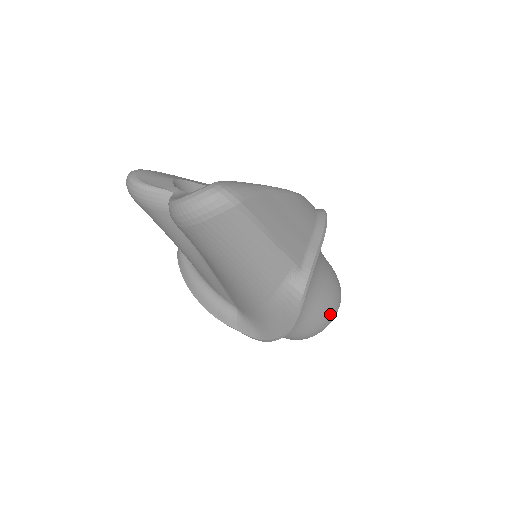
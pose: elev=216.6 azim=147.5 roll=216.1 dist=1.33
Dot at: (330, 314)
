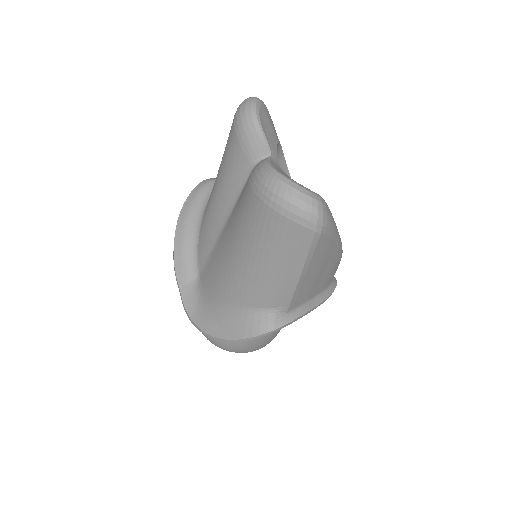
Dot at: (251, 348)
